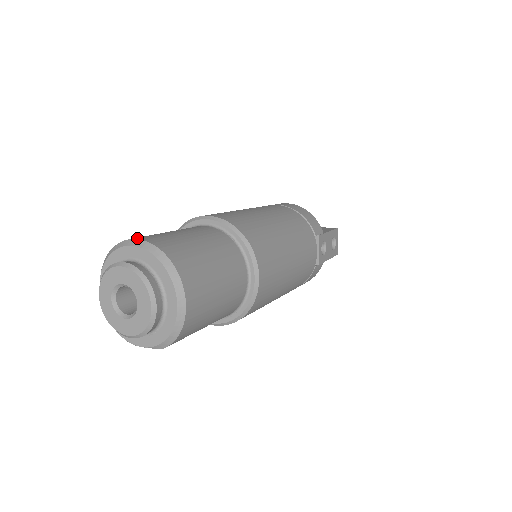
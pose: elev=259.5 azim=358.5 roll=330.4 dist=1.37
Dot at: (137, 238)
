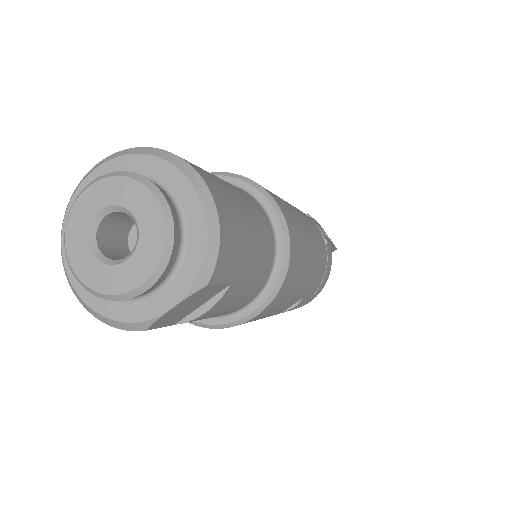
Dot at: occluded
